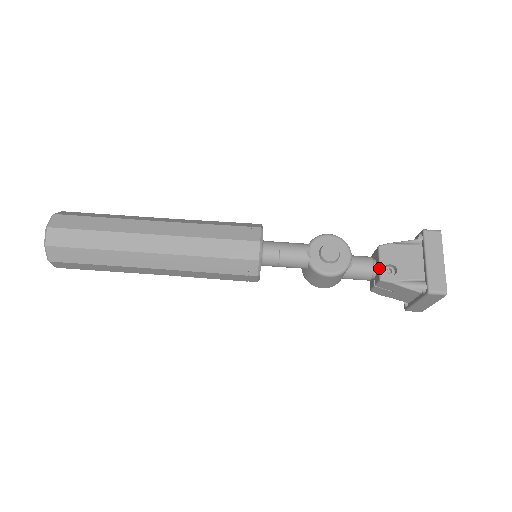
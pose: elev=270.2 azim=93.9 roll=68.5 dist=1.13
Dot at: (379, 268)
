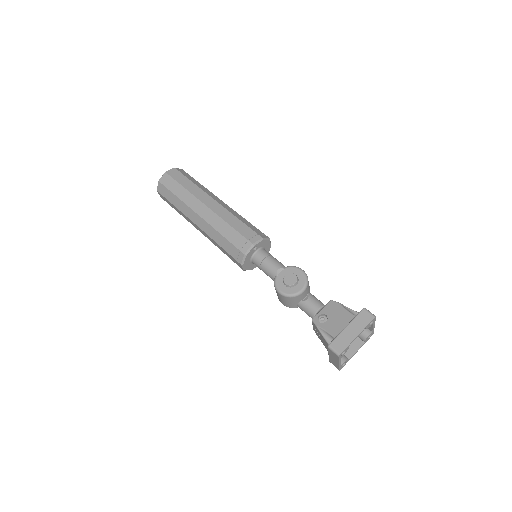
Dot at: (318, 312)
